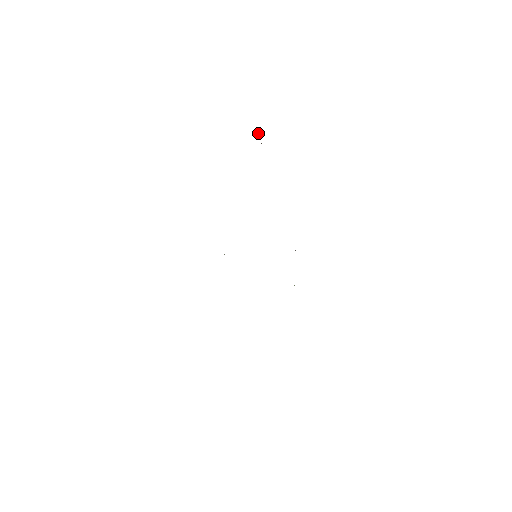
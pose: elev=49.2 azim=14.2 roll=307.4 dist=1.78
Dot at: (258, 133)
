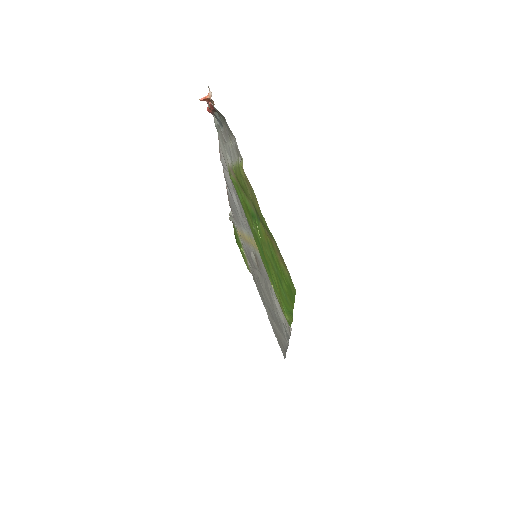
Dot at: (203, 98)
